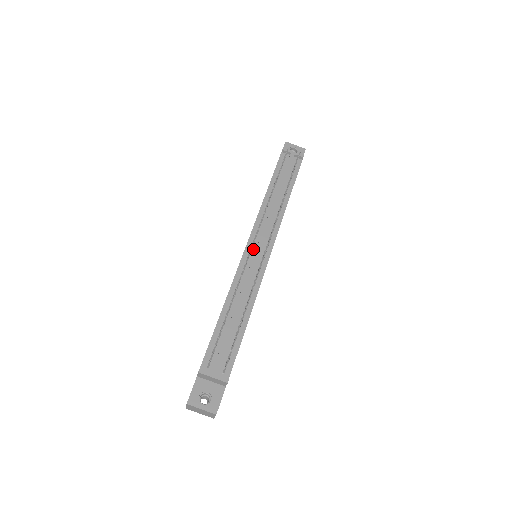
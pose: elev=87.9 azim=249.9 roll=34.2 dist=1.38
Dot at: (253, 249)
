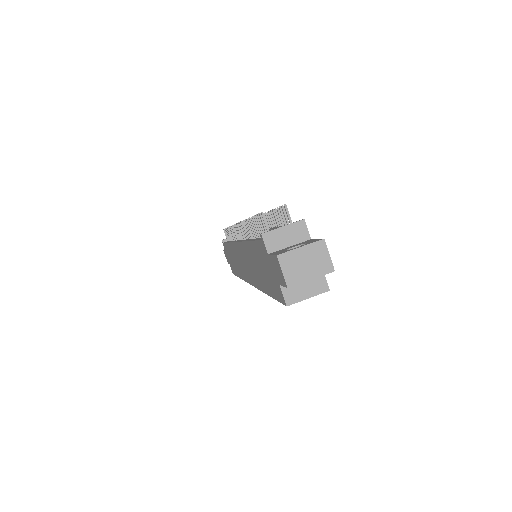
Dot at: occluded
